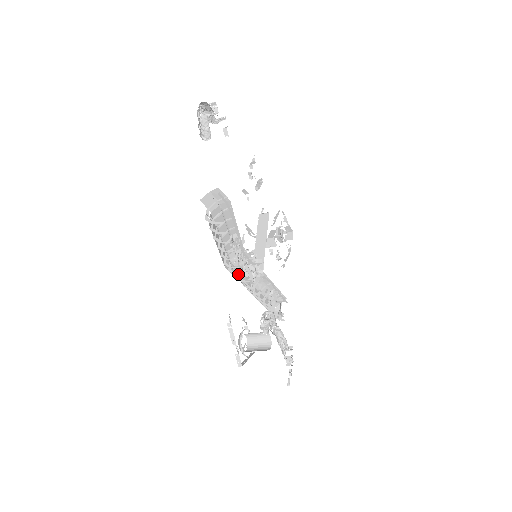
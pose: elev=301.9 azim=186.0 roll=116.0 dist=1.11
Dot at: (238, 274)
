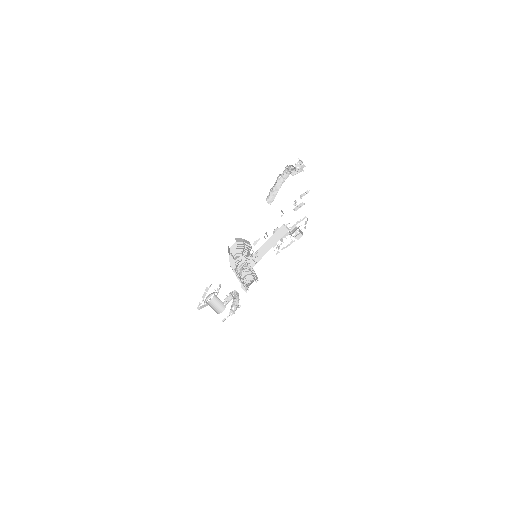
Dot at: occluded
